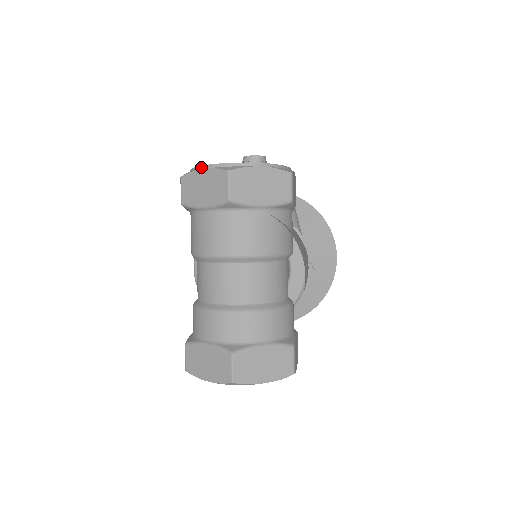
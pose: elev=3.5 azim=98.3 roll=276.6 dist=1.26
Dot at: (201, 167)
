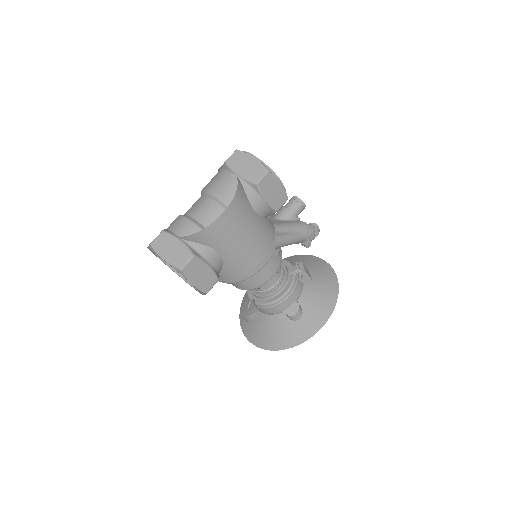
Dot at: occluded
